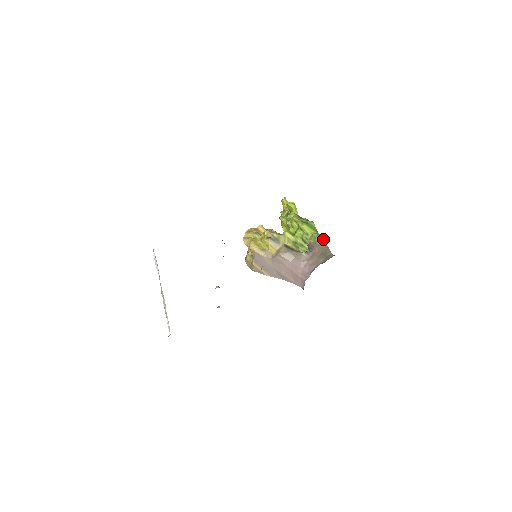
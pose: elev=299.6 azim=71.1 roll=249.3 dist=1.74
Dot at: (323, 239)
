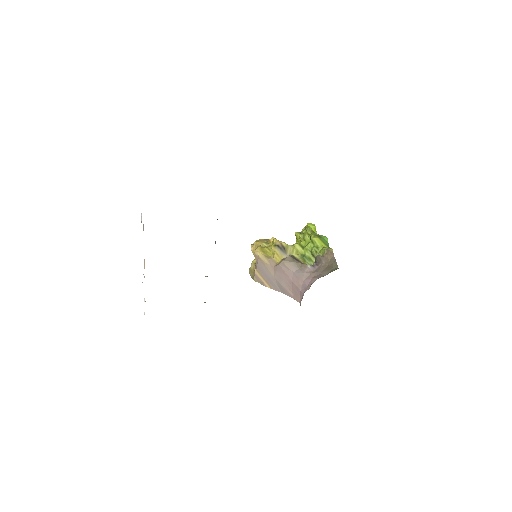
Dot at: (332, 252)
